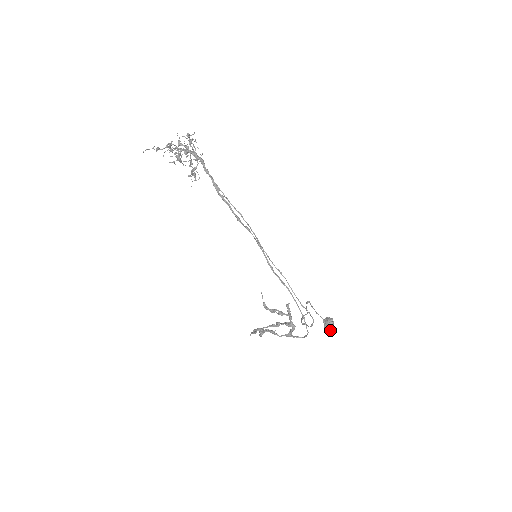
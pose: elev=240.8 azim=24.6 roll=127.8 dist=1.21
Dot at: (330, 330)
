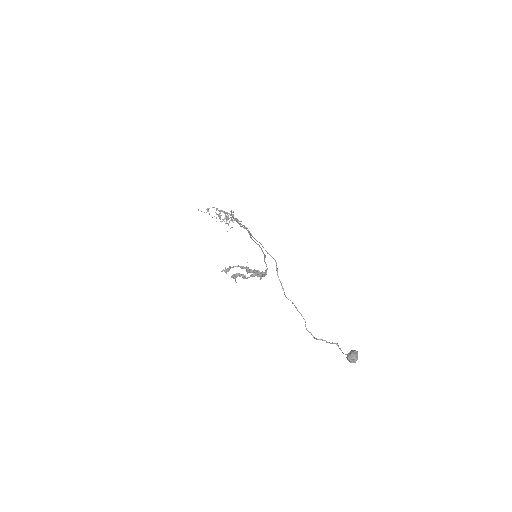
Dot at: (351, 358)
